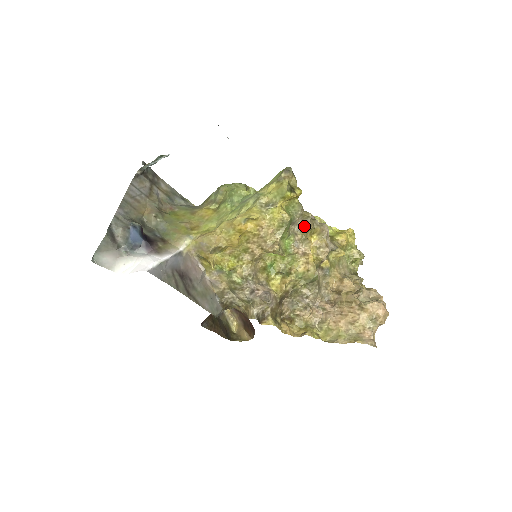
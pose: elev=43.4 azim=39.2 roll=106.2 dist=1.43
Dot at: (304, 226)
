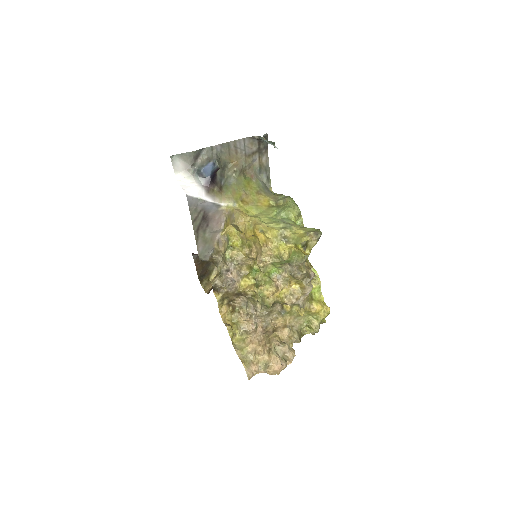
Dot at: (294, 273)
